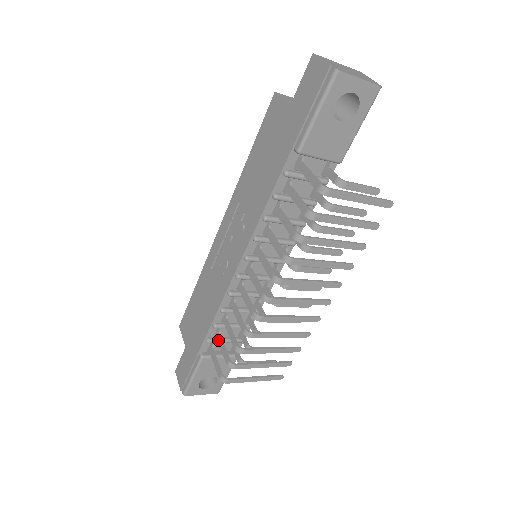
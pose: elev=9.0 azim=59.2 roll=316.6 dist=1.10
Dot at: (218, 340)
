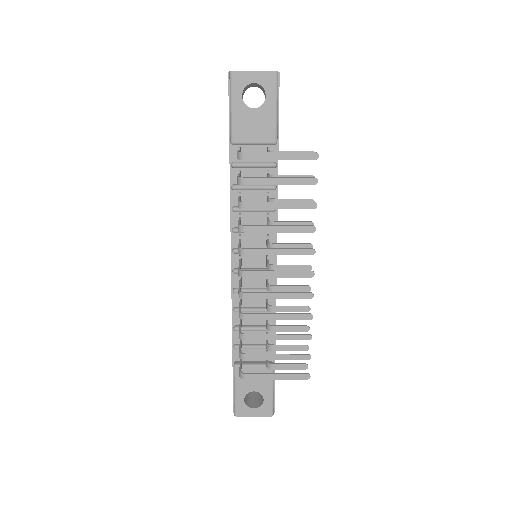
Dot at: occluded
